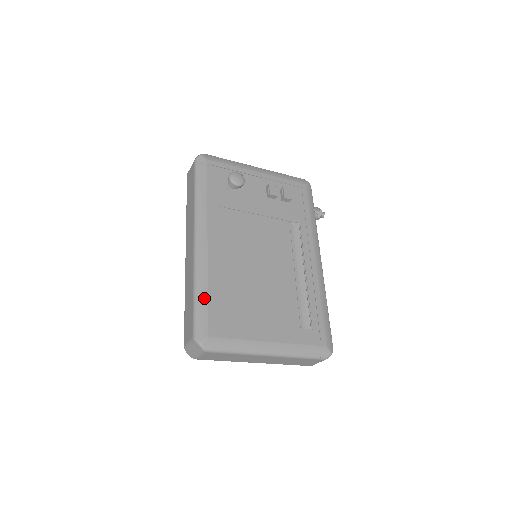
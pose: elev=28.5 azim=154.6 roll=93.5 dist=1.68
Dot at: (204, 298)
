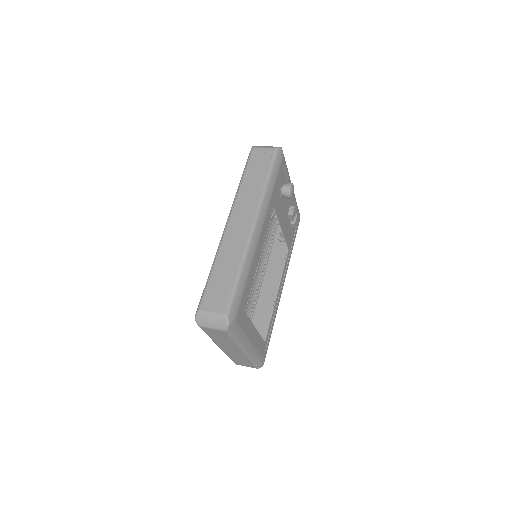
Dot at: (244, 283)
